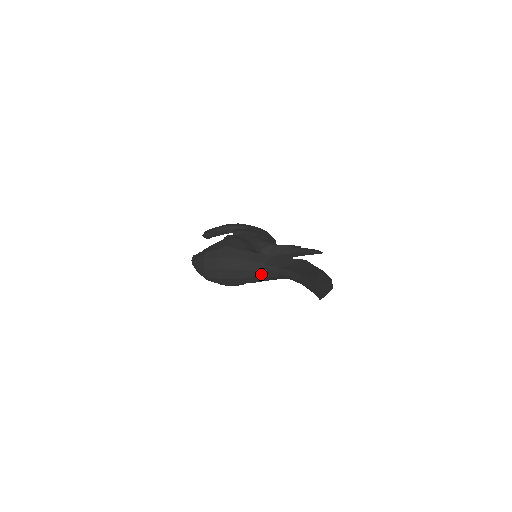
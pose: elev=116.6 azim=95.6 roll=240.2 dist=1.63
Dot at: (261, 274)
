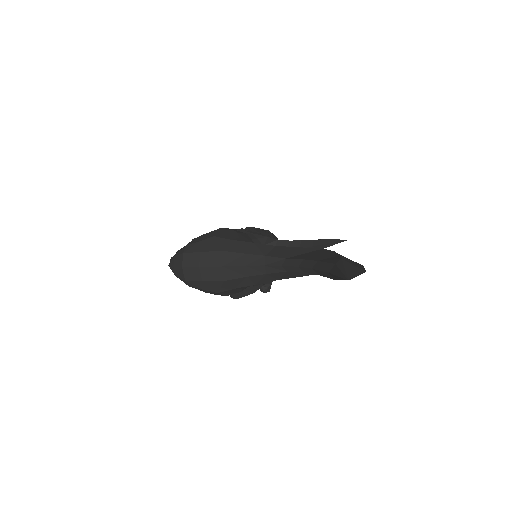
Dot at: (261, 270)
